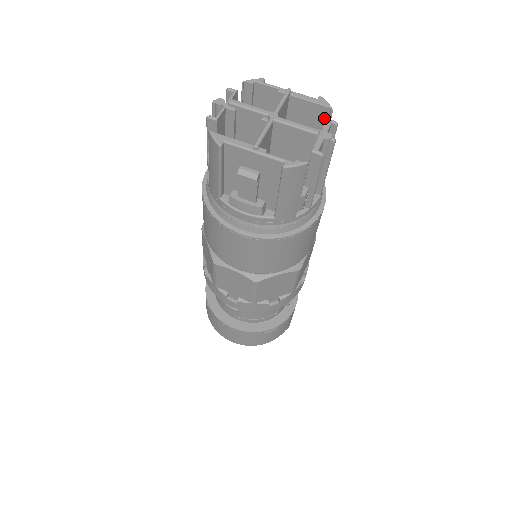
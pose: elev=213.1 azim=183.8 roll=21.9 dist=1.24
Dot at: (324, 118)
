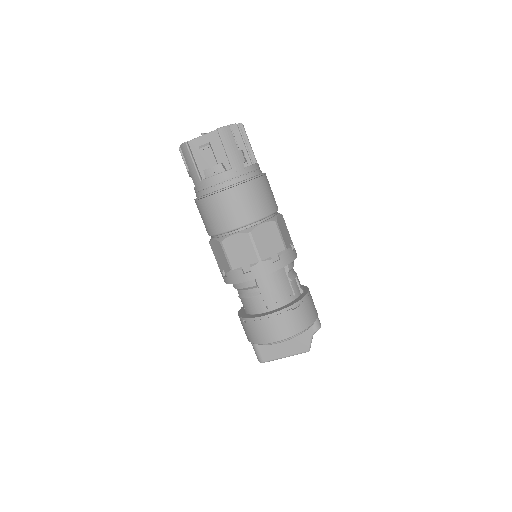
Dot at: occluded
